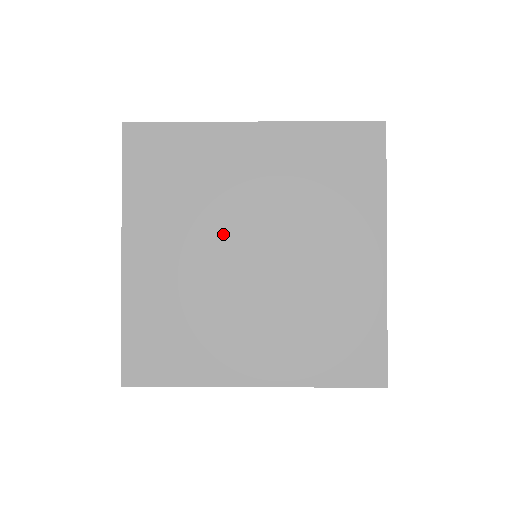
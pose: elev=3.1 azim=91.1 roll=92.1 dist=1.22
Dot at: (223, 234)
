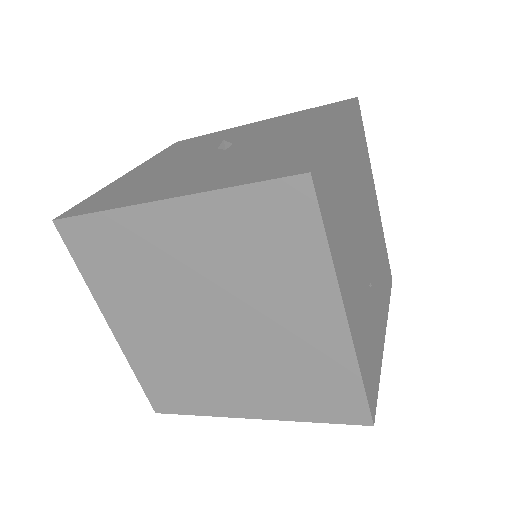
Dot at: (180, 309)
